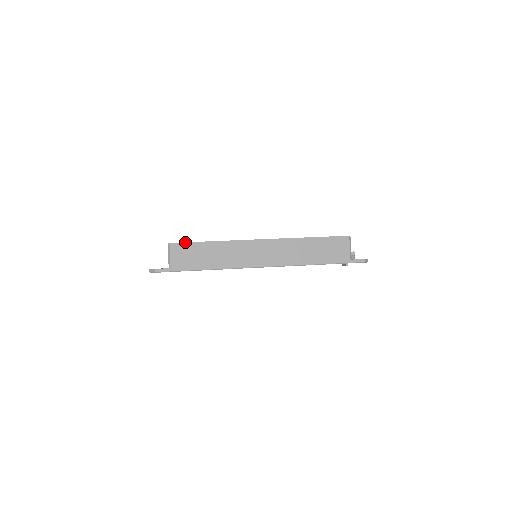
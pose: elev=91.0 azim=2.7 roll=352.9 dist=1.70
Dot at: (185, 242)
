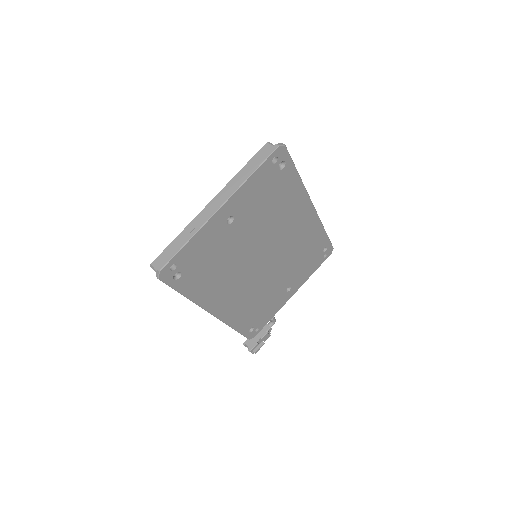
Dot at: occluded
